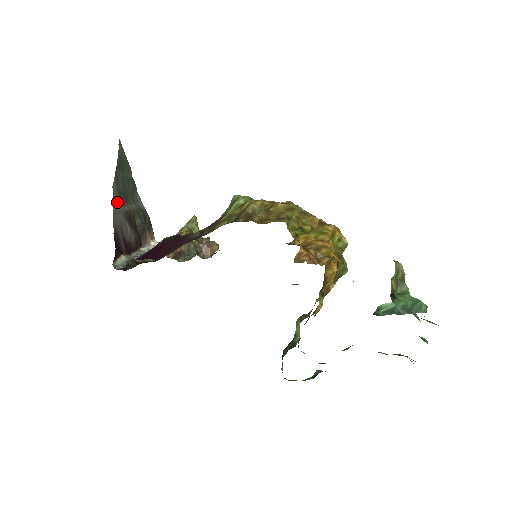
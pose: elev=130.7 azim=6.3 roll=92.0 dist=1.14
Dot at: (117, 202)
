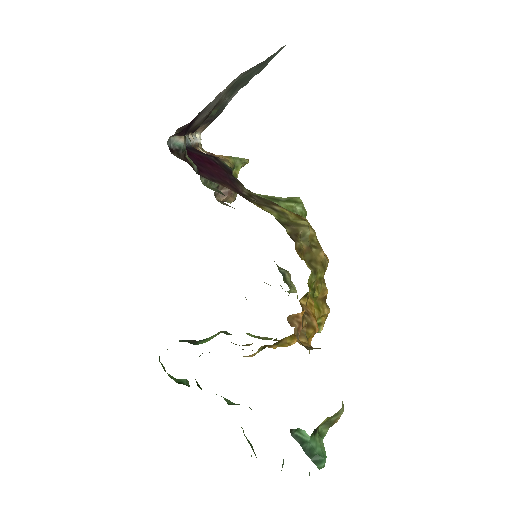
Dot at: (227, 87)
